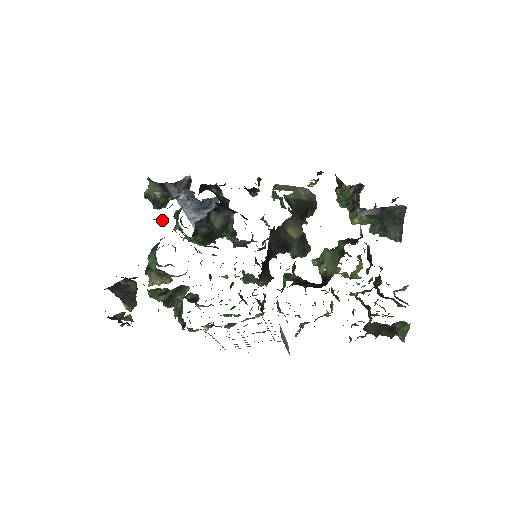
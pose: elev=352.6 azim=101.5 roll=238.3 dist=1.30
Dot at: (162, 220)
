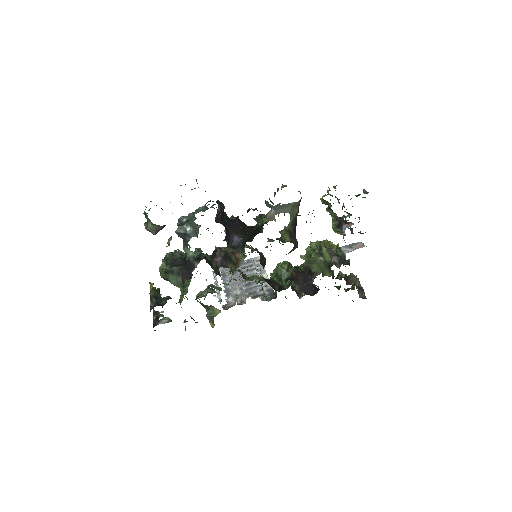
Dot at: (179, 260)
